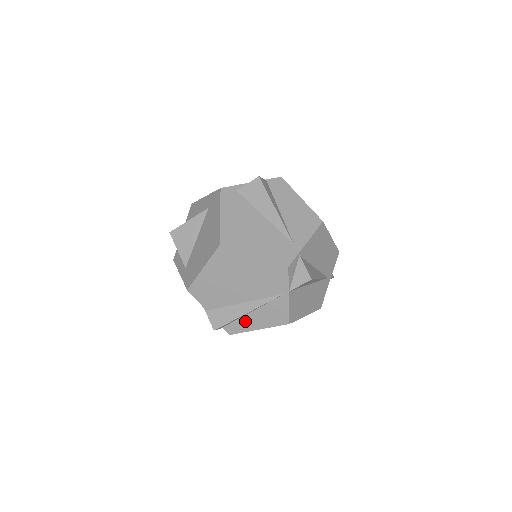
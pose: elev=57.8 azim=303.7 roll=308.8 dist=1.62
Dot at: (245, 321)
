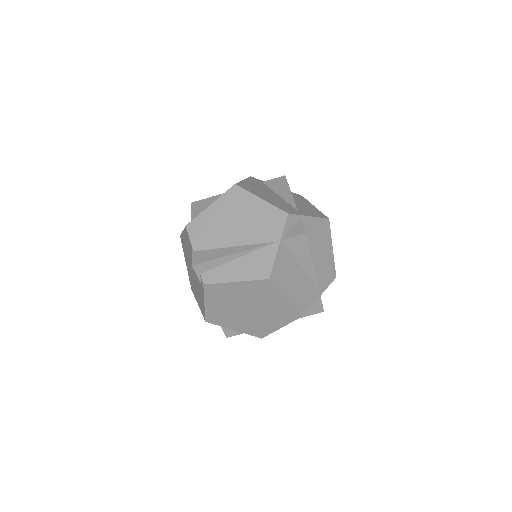
Dot at: (226, 269)
